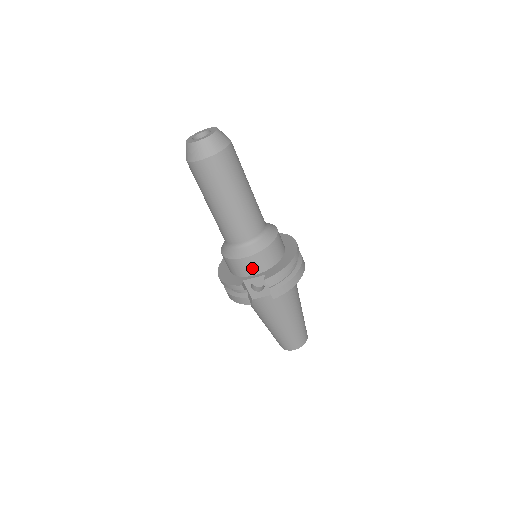
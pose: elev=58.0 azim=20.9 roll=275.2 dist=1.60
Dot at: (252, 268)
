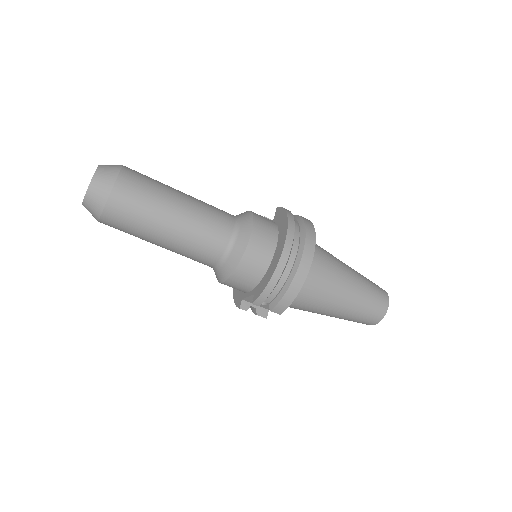
Dot at: (240, 288)
